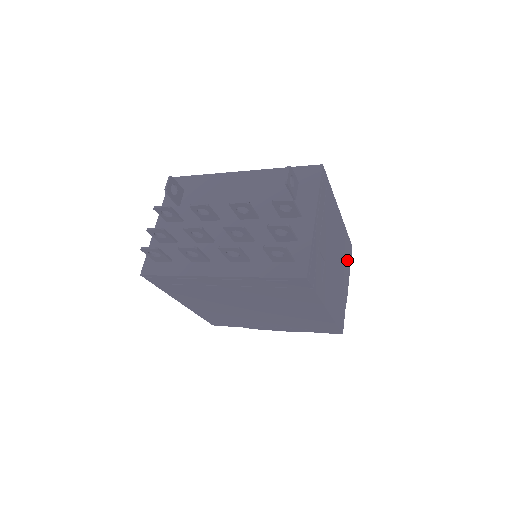
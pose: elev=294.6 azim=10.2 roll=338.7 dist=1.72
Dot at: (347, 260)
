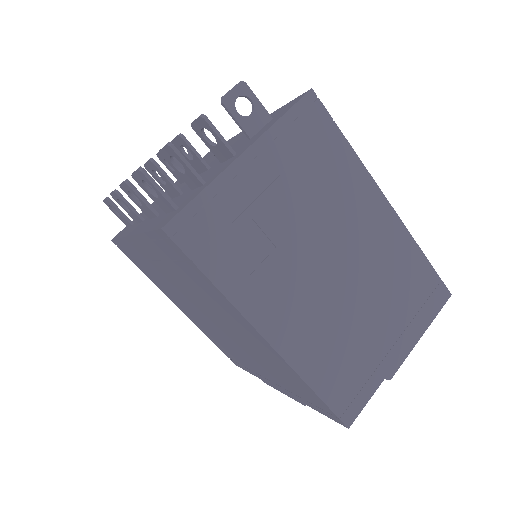
Dot at: (413, 305)
